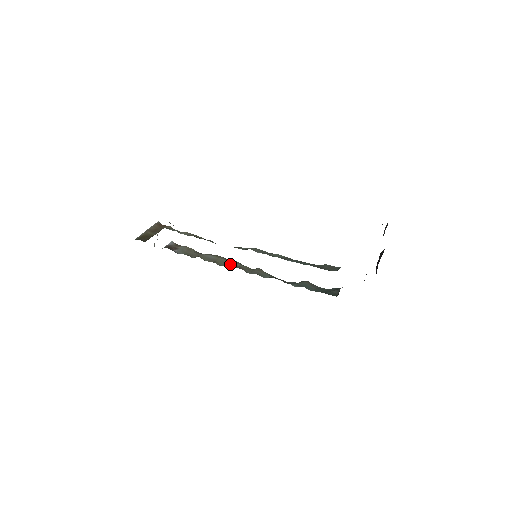
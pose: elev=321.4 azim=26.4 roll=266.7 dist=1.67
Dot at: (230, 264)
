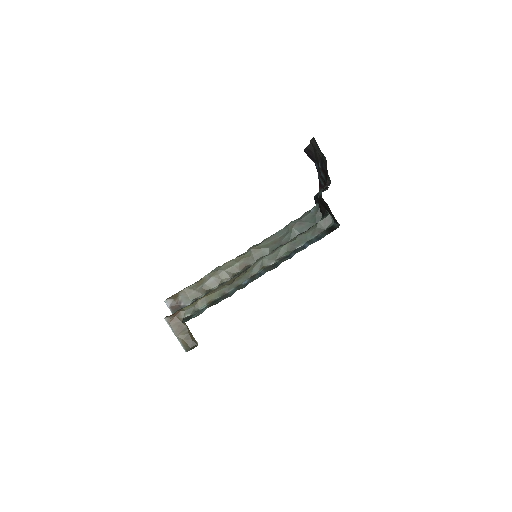
Dot at: (233, 271)
